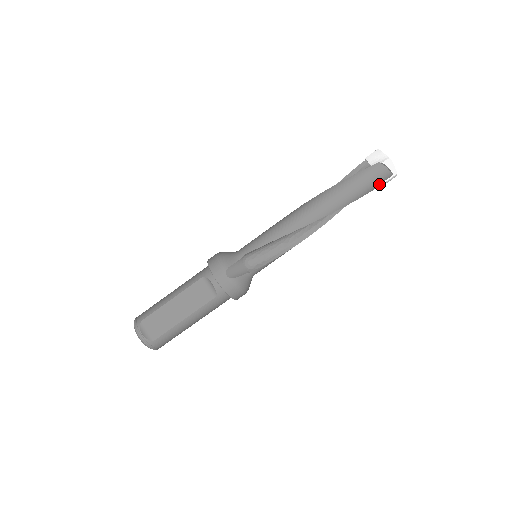
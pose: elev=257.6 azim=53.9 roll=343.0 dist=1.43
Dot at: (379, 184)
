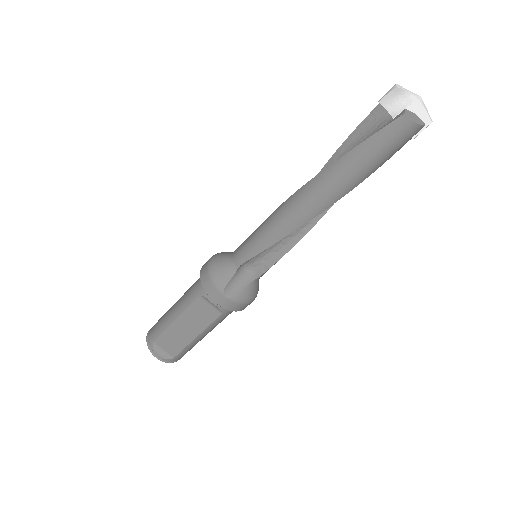
Dot at: (405, 143)
